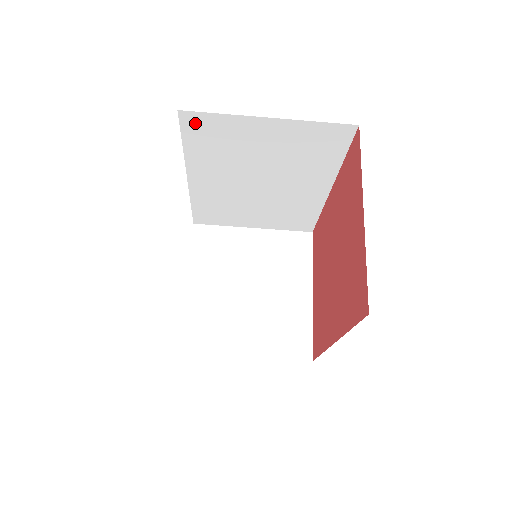
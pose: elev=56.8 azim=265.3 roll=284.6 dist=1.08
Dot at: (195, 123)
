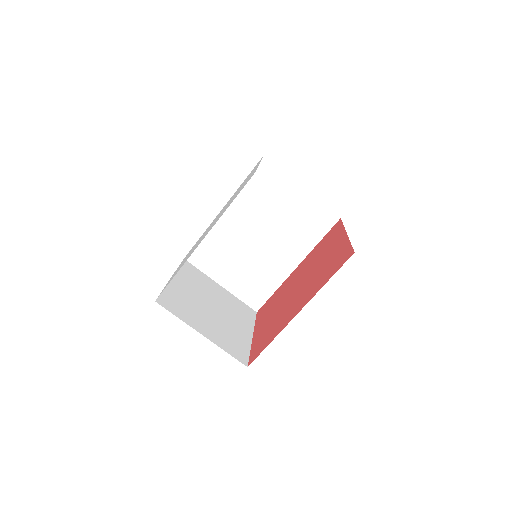
Dot at: (264, 169)
